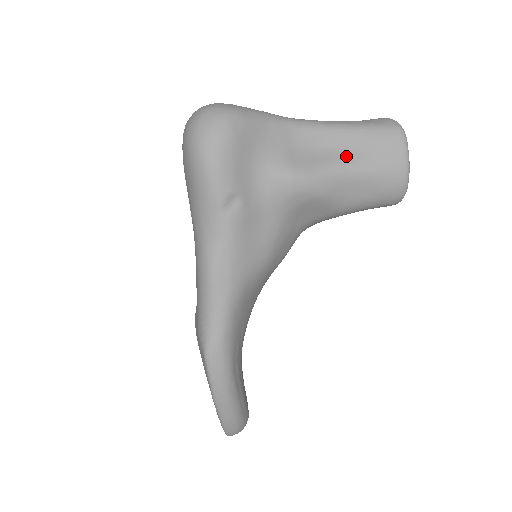
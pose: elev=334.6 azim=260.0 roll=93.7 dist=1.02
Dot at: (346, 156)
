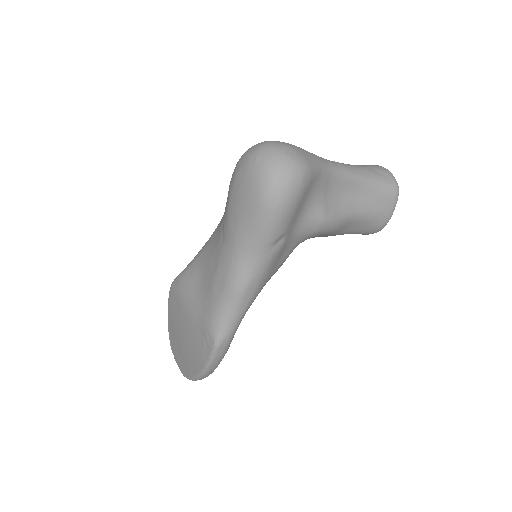
Dot at: (358, 203)
